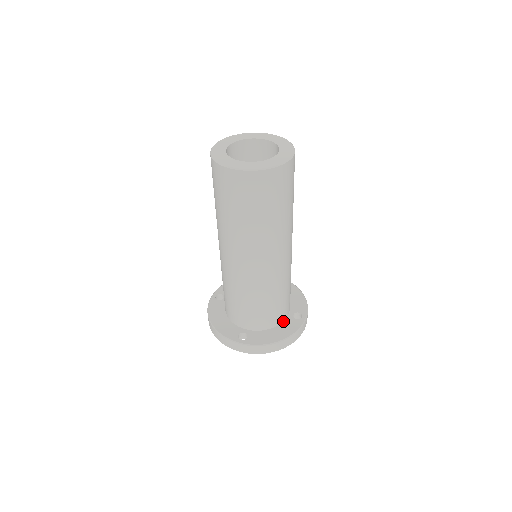
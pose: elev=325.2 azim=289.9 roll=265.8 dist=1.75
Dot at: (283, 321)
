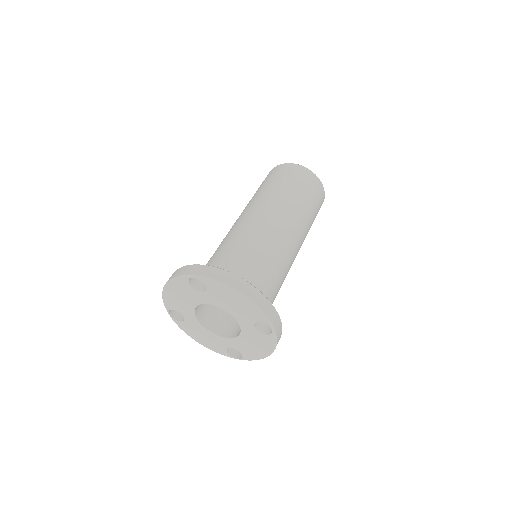
Dot at: occluded
